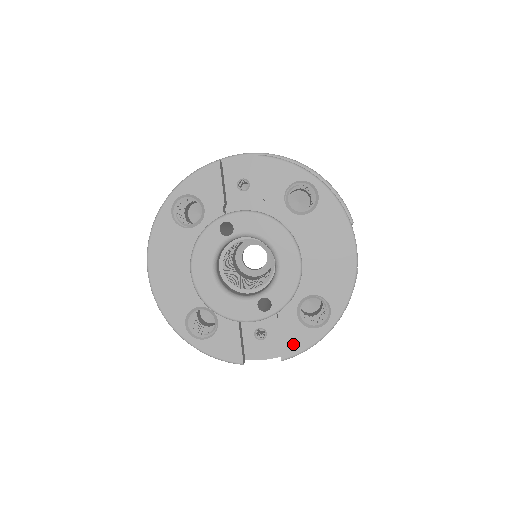
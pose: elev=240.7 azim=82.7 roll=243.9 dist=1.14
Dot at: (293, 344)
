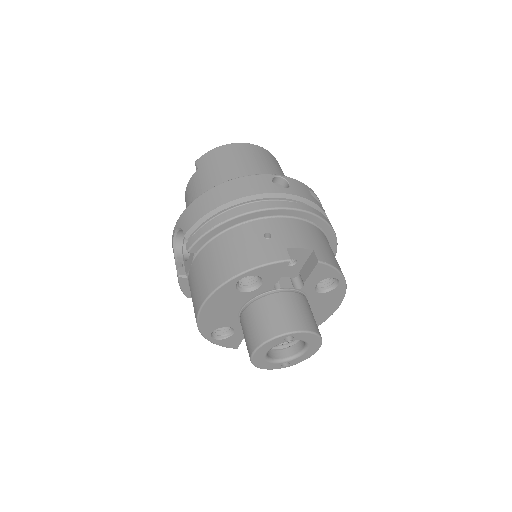
Dot at: occluded
